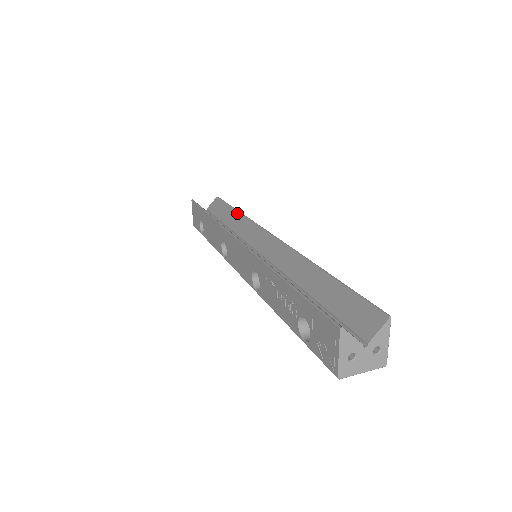
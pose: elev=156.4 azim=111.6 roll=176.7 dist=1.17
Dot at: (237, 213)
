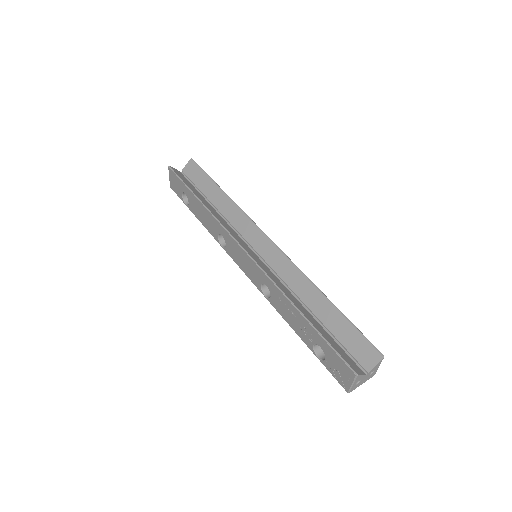
Dot at: (223, 194)
